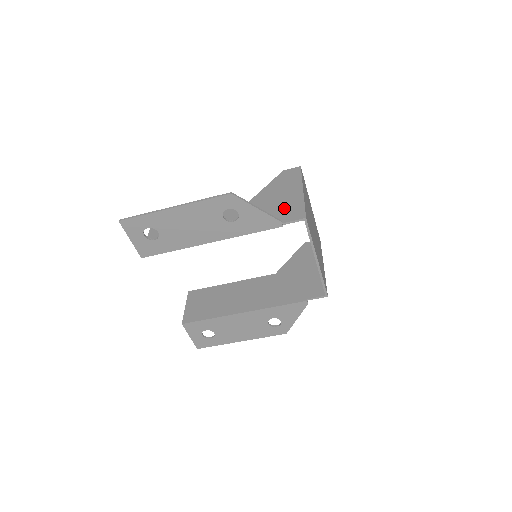
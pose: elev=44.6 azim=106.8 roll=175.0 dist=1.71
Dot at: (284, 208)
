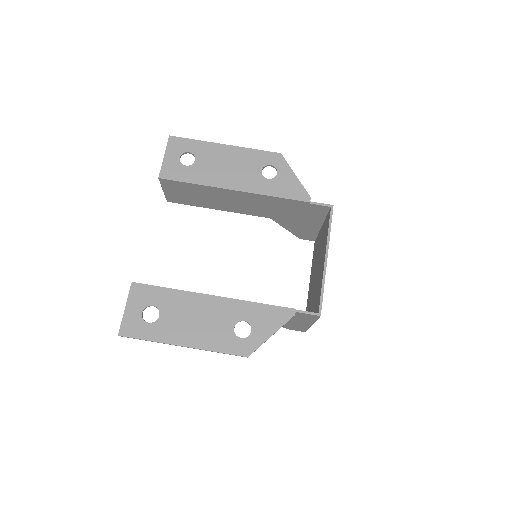
Dot at: occluded
